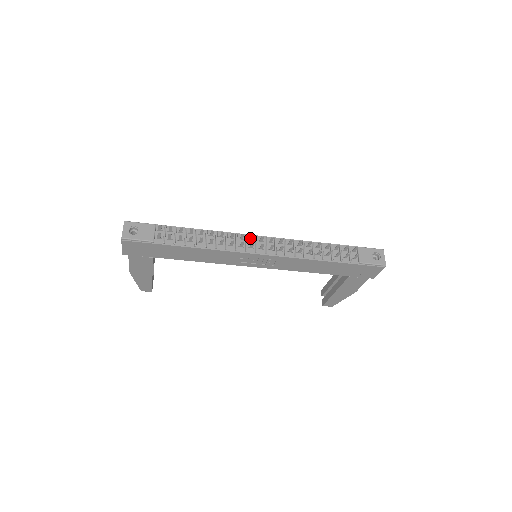
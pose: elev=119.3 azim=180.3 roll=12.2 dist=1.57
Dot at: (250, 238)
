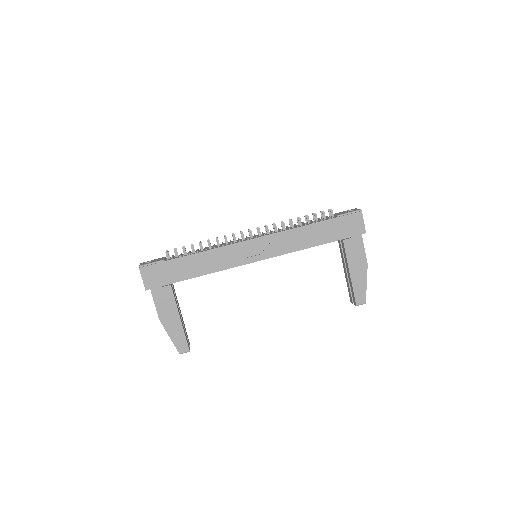
Dot at: (241, 236)
